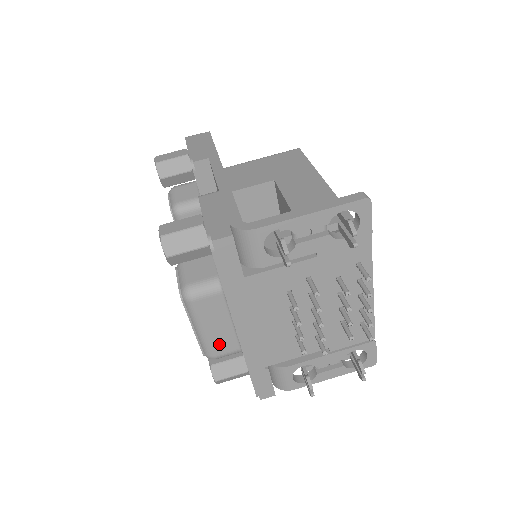
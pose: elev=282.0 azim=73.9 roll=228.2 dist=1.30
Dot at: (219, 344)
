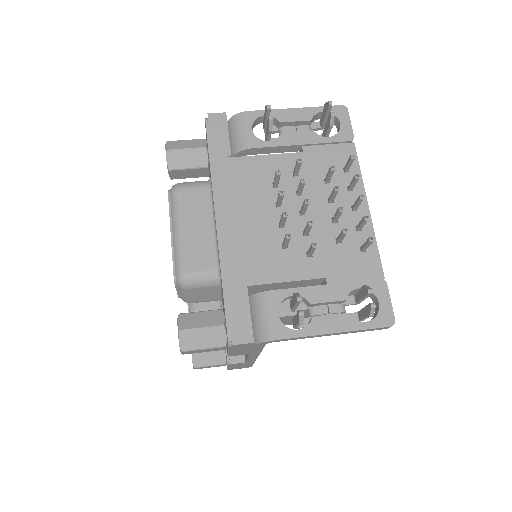
Dot at: (195, 254)
